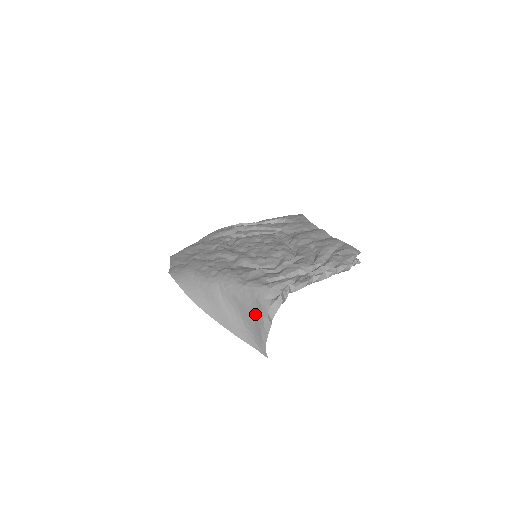
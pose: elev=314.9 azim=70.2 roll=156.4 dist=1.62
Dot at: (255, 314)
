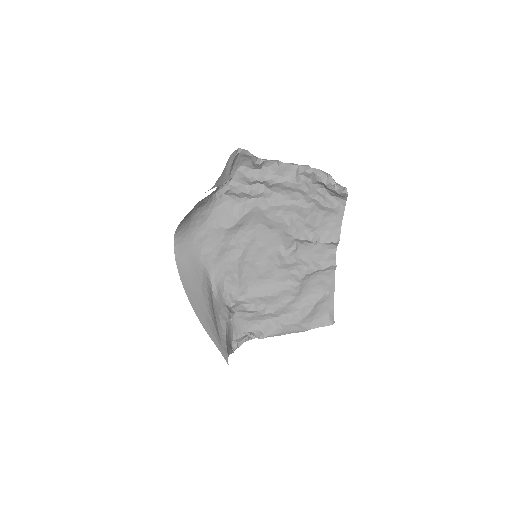
Dot at: occluded
